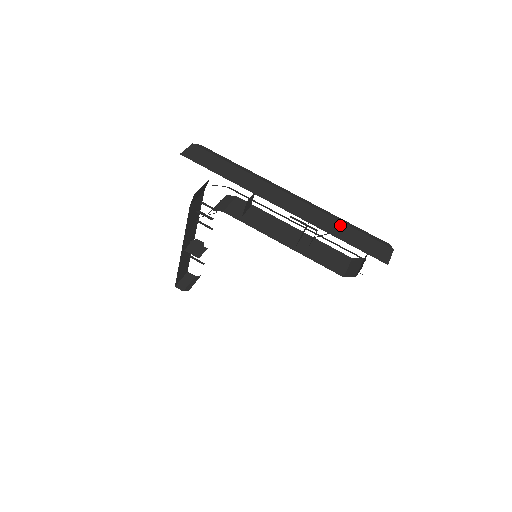
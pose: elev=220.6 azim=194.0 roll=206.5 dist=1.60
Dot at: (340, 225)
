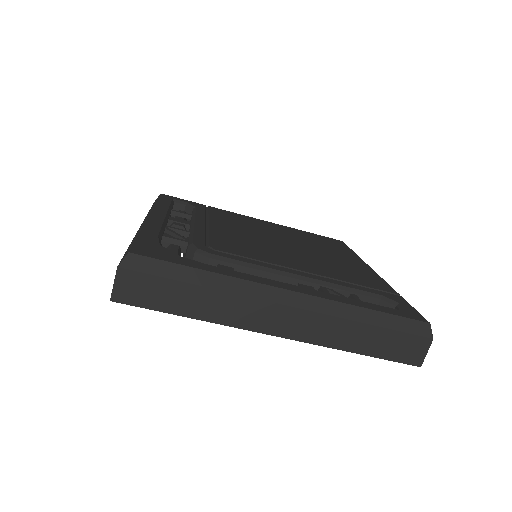
Dot at: (361, 330)
